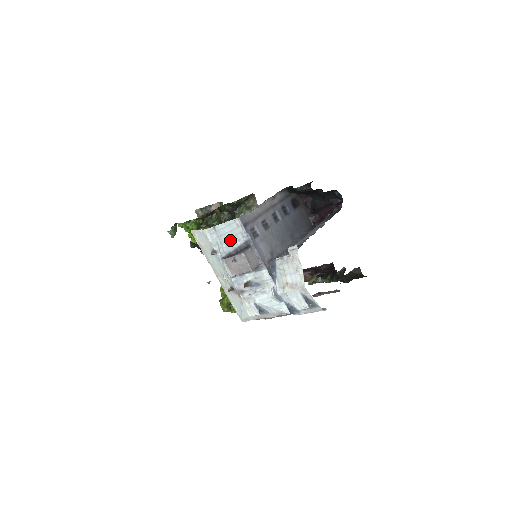
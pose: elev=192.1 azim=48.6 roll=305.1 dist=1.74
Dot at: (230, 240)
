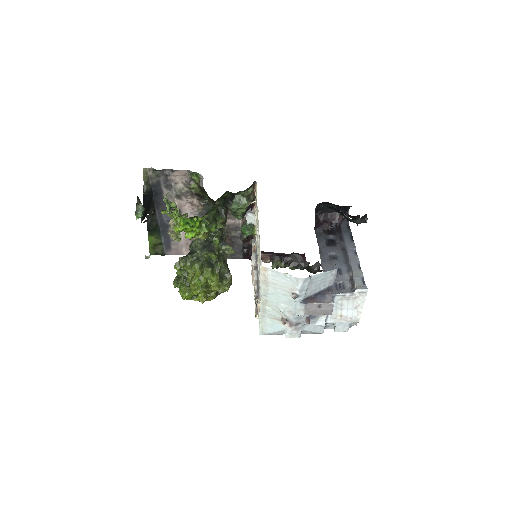
Dot at: (317, 286)
